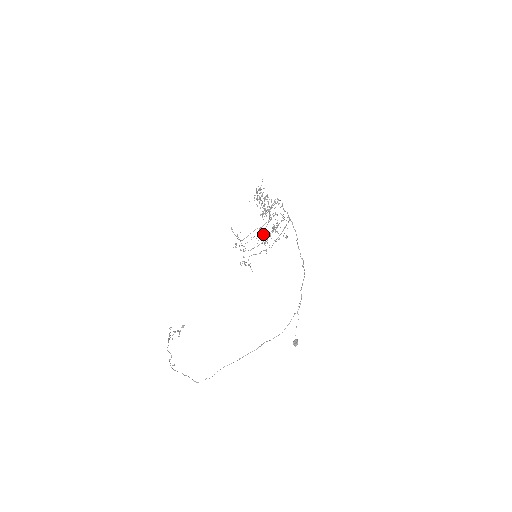
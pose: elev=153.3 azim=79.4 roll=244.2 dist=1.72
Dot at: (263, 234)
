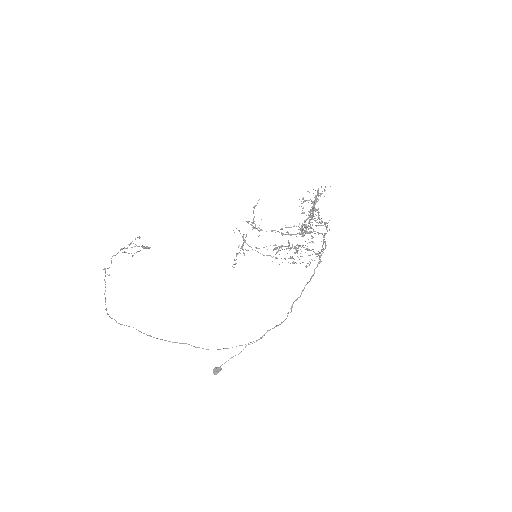
Dot at: occluded
